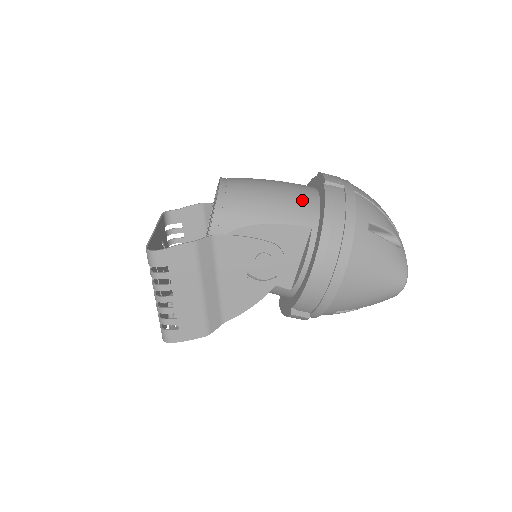
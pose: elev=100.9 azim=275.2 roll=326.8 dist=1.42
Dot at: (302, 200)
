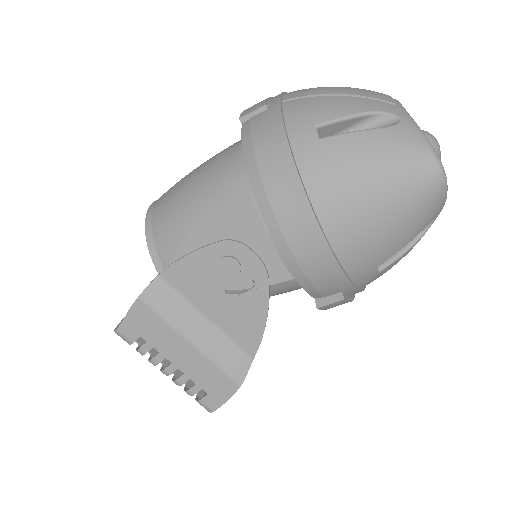
Dot at: (227, 164)
